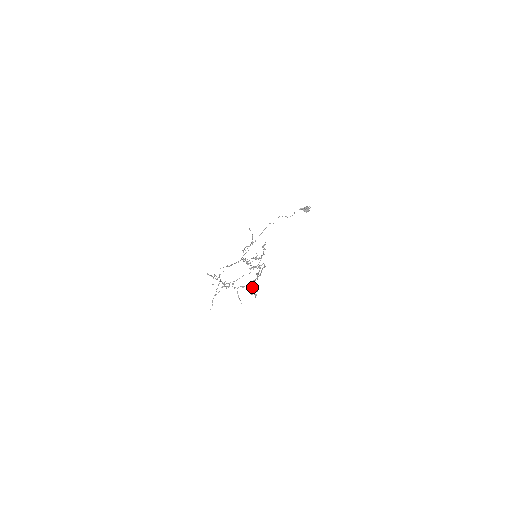
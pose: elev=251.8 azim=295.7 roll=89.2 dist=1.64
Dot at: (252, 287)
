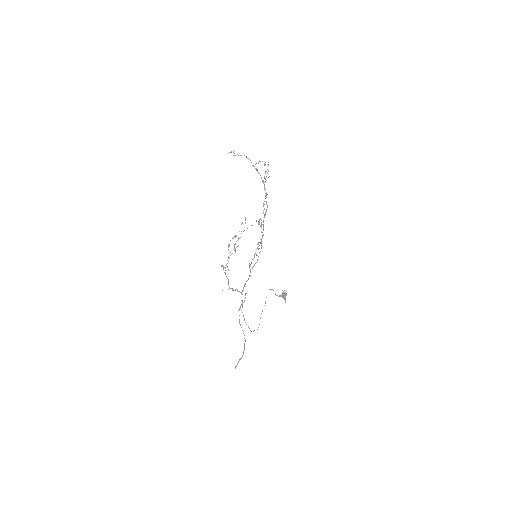
Dot at: occluded
